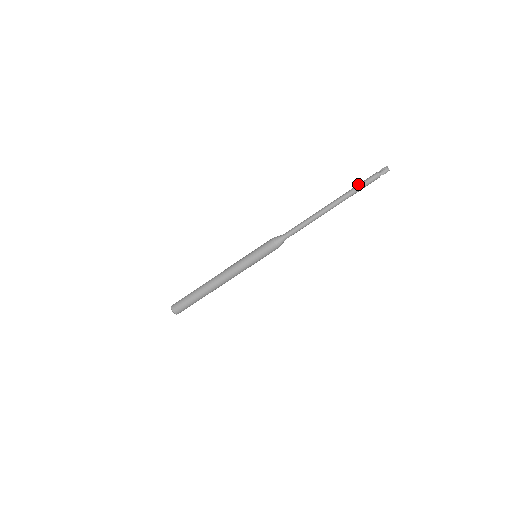
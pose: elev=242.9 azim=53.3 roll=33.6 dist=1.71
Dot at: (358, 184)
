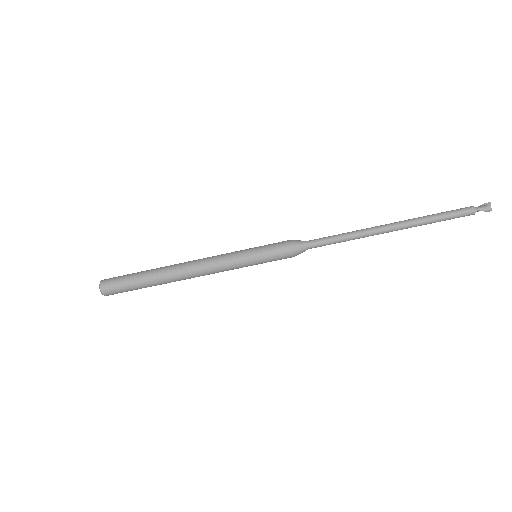
Dot at: occluded
